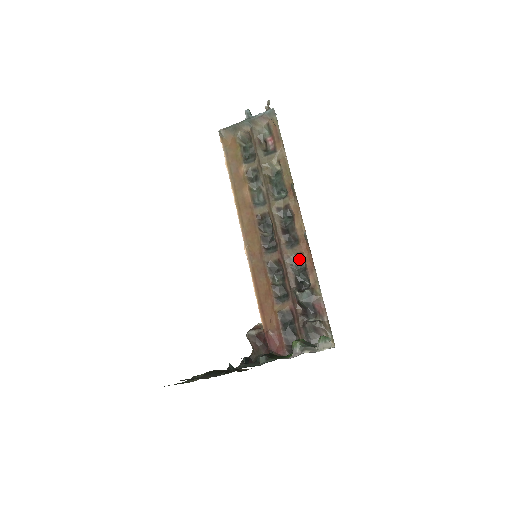
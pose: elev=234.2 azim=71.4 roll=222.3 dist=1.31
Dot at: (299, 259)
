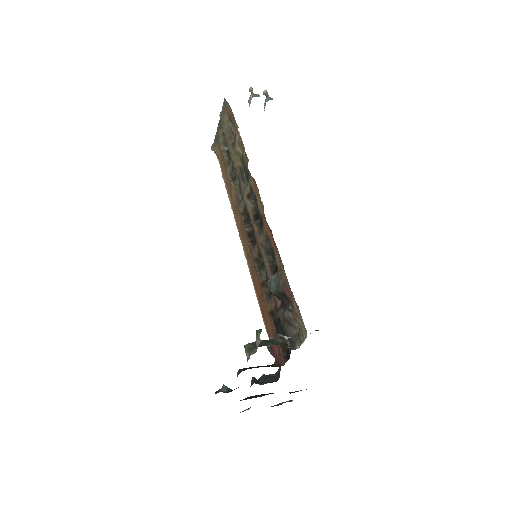
Dot at: (269, 242)
